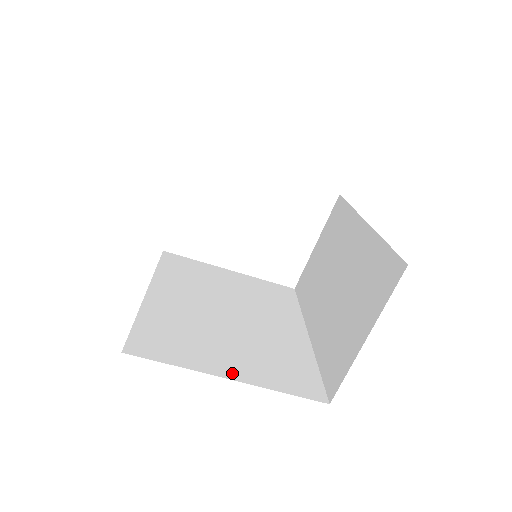
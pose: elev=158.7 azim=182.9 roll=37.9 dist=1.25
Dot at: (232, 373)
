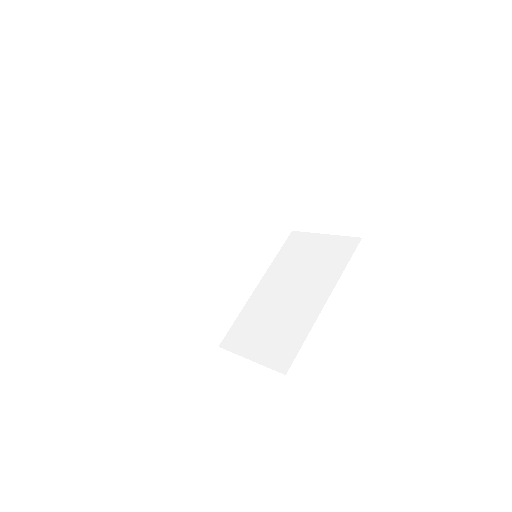
Dot at: (184, 309)
